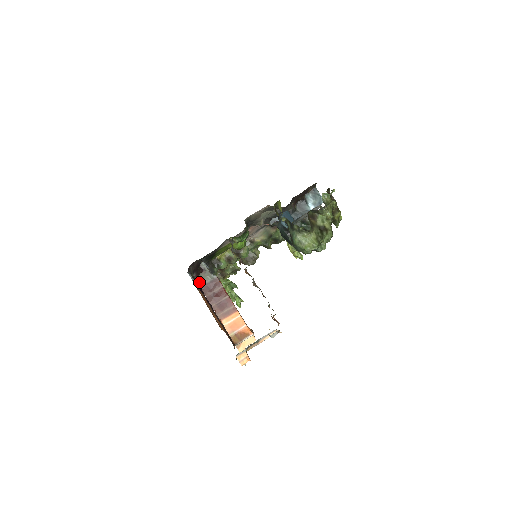
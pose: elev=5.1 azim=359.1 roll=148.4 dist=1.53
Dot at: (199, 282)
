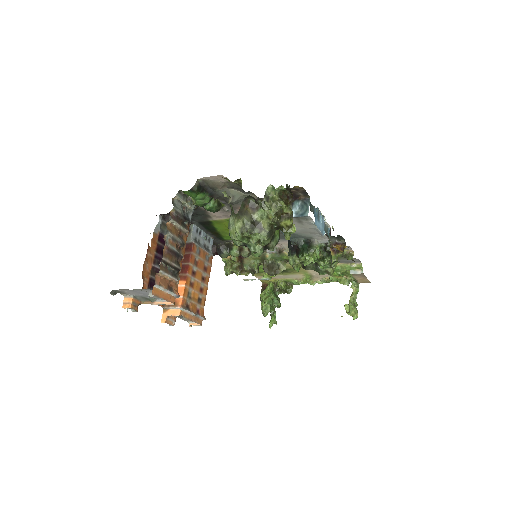
Dot at: occluded
